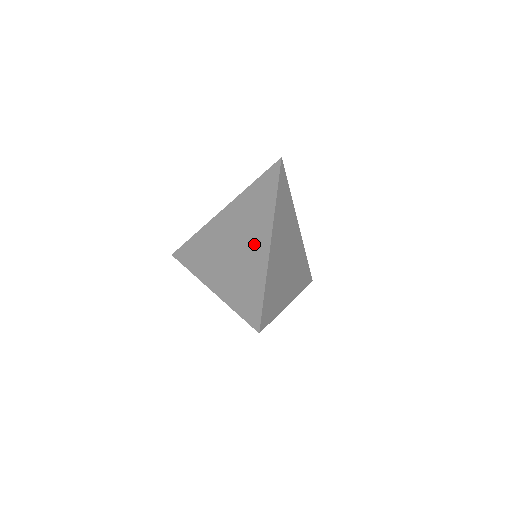
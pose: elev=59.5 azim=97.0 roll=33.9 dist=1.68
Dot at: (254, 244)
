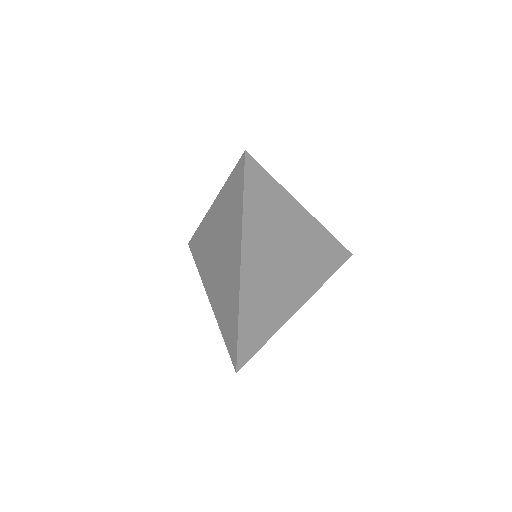
Dot at: (230, 263)
